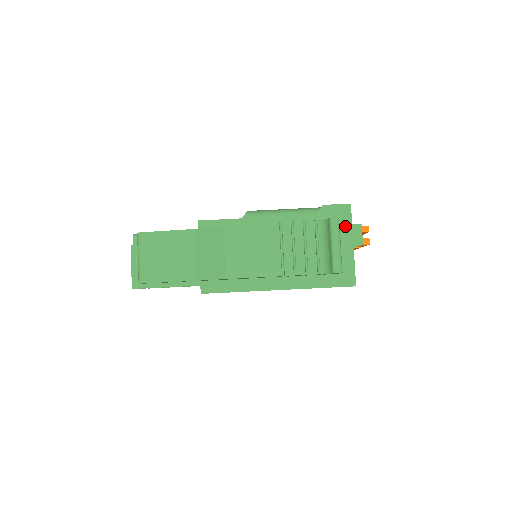
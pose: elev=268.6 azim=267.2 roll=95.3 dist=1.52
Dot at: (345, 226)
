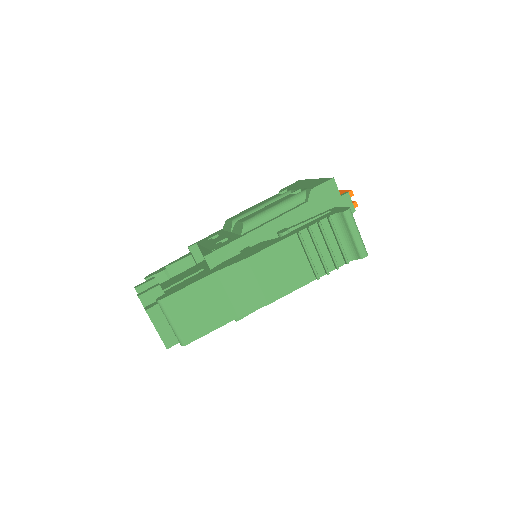
Dot at: (336, 201)
